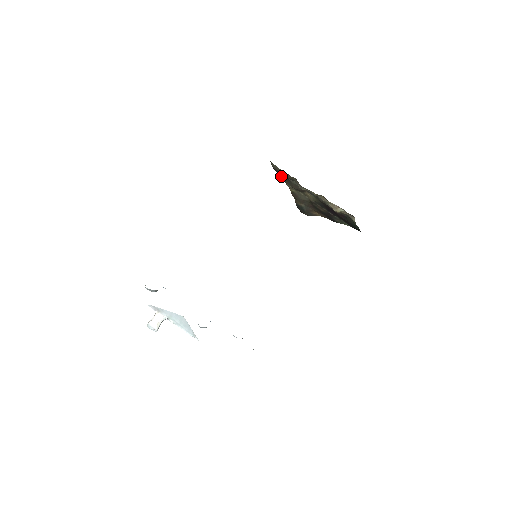
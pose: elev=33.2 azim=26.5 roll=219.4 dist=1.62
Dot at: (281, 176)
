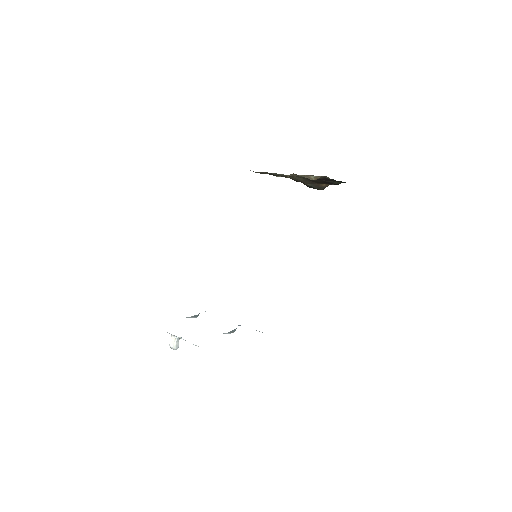
Dot at: occluded
